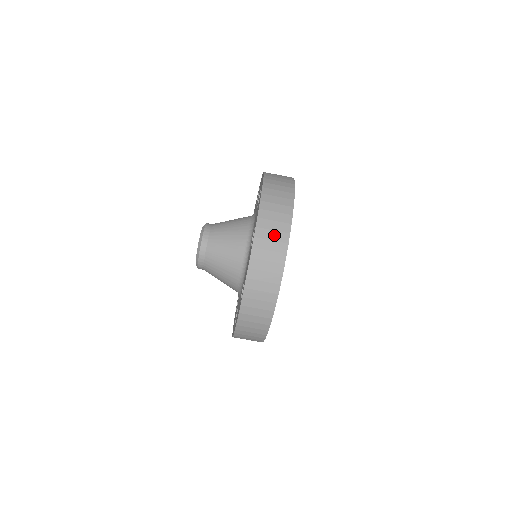
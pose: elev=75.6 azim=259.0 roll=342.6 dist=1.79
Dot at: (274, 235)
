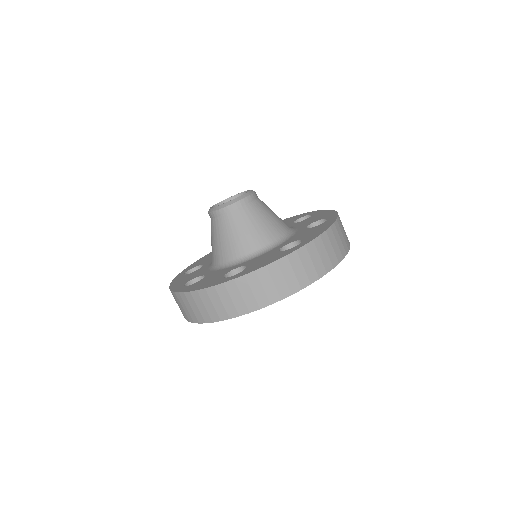
Dot at: (345, 232)
